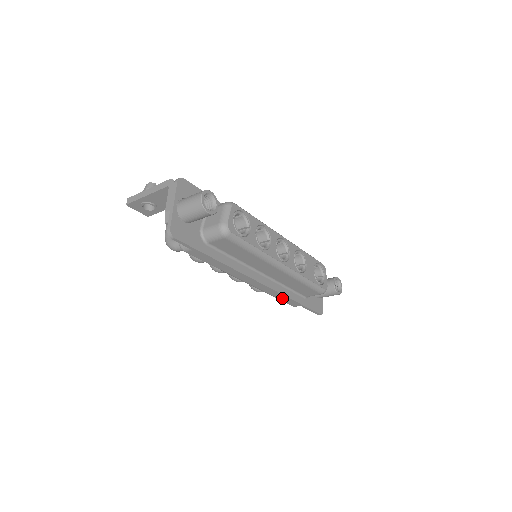
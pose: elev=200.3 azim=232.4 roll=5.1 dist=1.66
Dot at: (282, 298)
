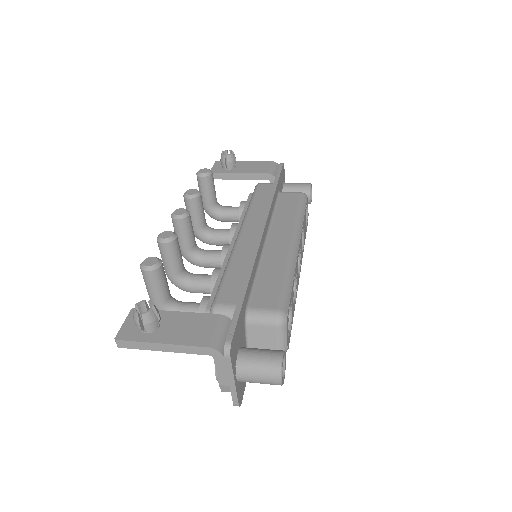
Dot at: occluded
